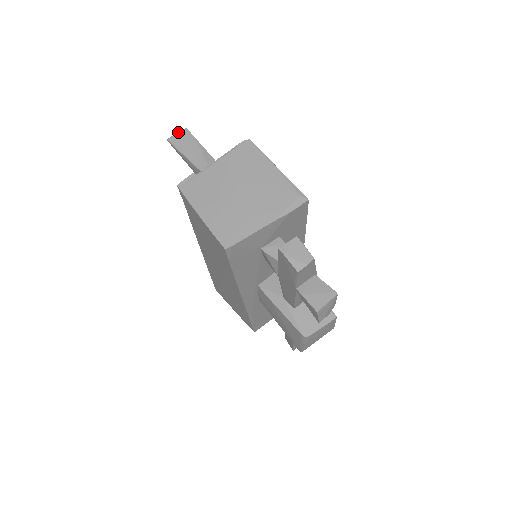
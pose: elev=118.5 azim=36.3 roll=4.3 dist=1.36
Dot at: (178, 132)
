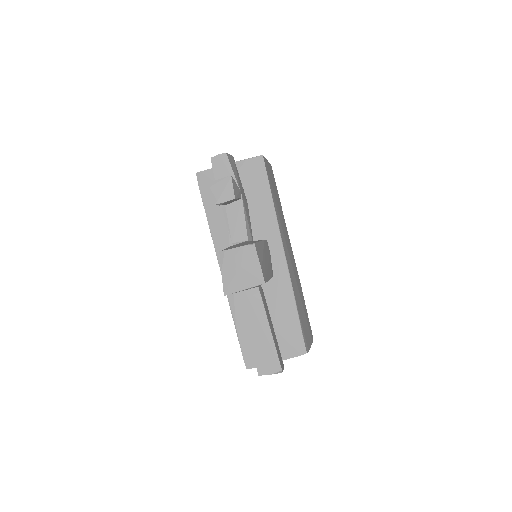
Dot at: occluded
